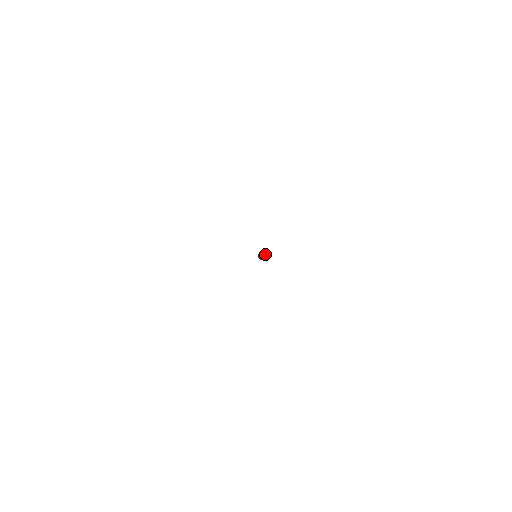
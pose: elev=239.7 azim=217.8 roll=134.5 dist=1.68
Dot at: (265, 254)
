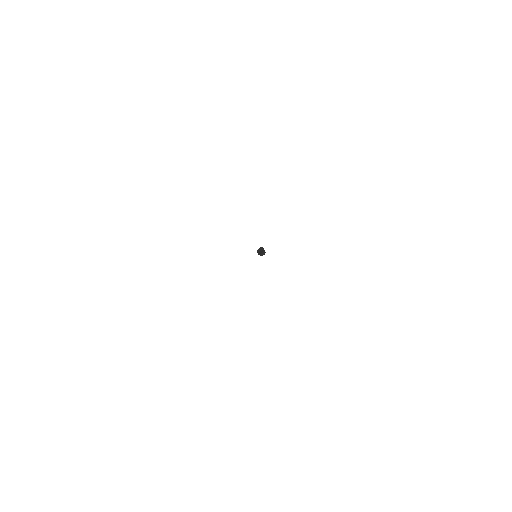
Dot at: occluded
